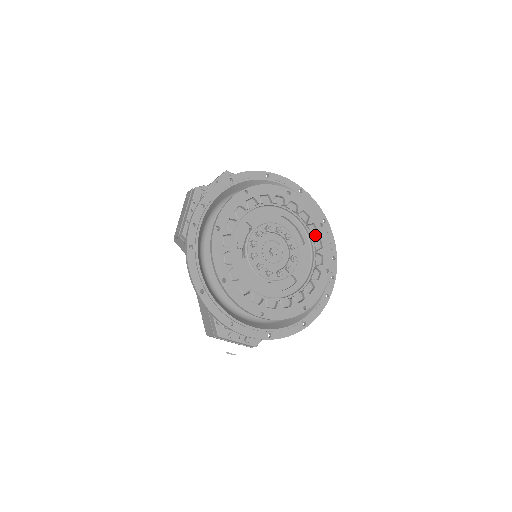
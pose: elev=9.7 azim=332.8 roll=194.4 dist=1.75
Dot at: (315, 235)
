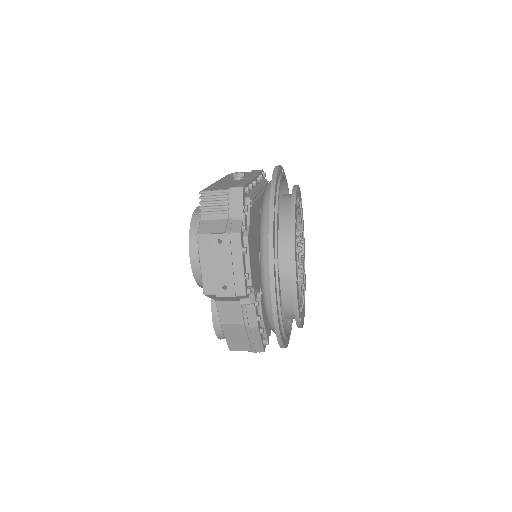
Dot at: occluded
